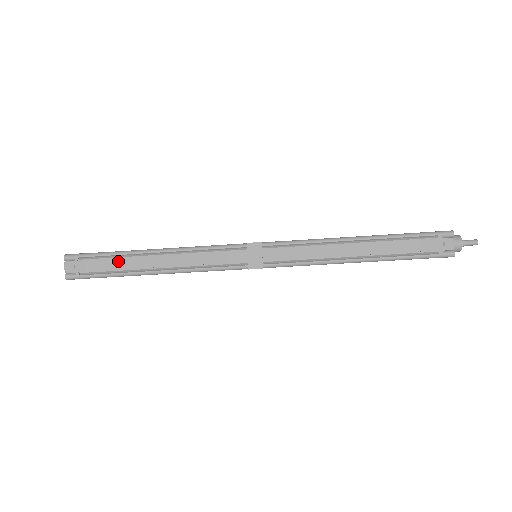
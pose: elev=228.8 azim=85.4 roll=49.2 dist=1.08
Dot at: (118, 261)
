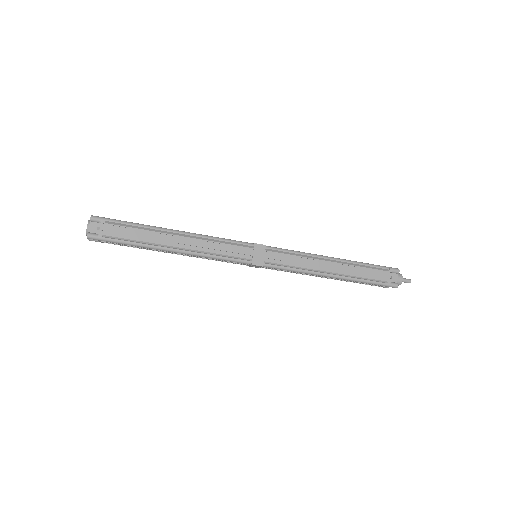
Dot at: (141, 233)
